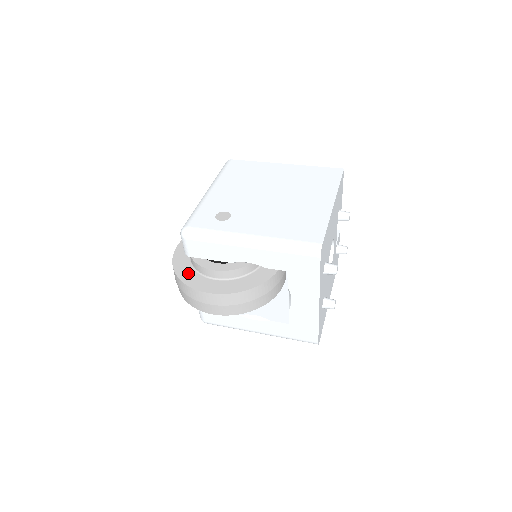
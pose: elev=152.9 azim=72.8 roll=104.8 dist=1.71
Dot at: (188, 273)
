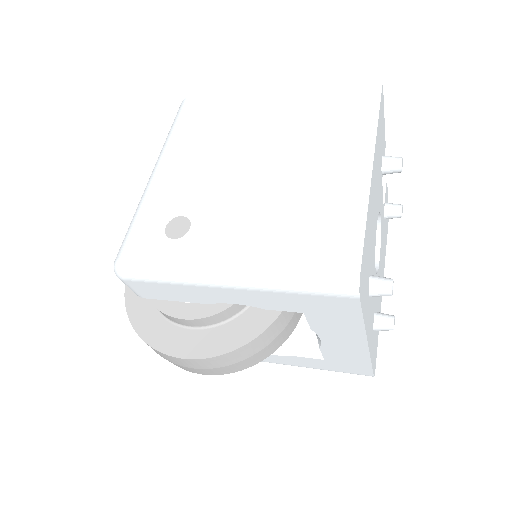
Dot at: (148, 319)
